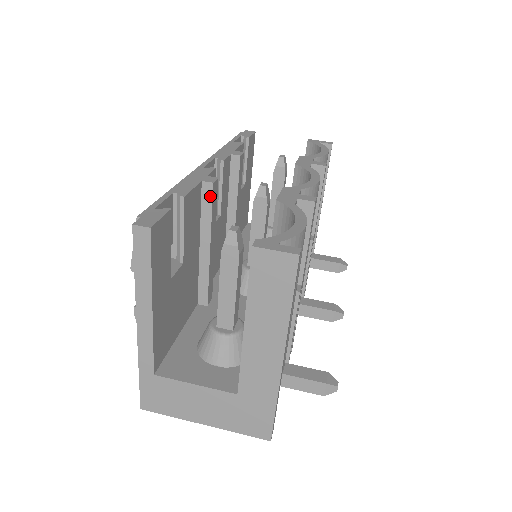
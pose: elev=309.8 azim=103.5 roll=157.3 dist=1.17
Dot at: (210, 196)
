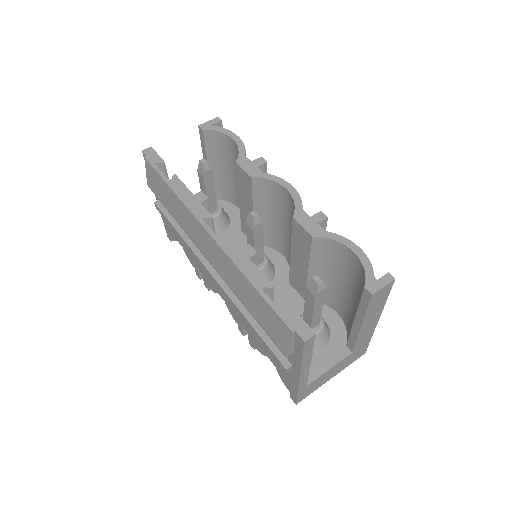
Dot at: (256, 261)
